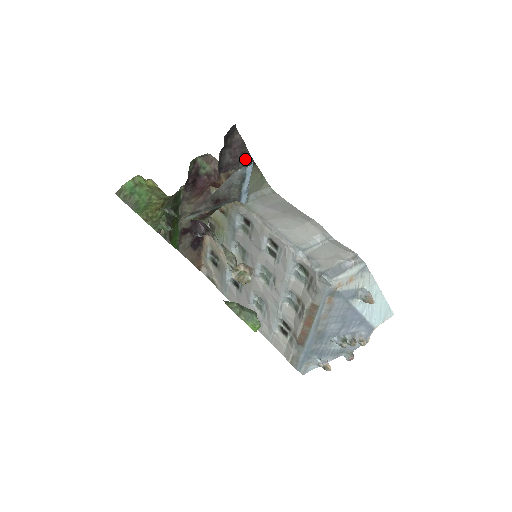
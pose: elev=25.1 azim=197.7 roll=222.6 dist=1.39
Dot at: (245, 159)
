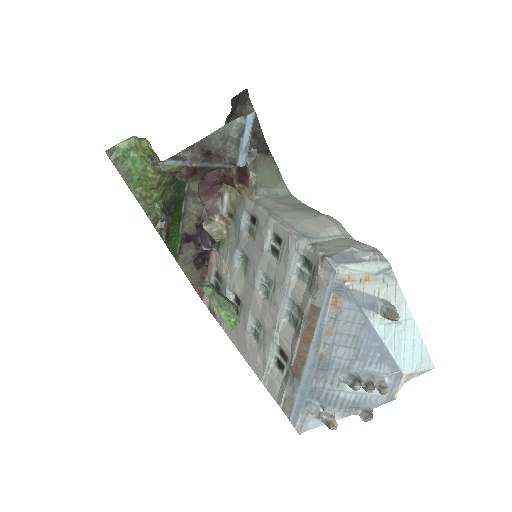
Dot at: (258, 143)
